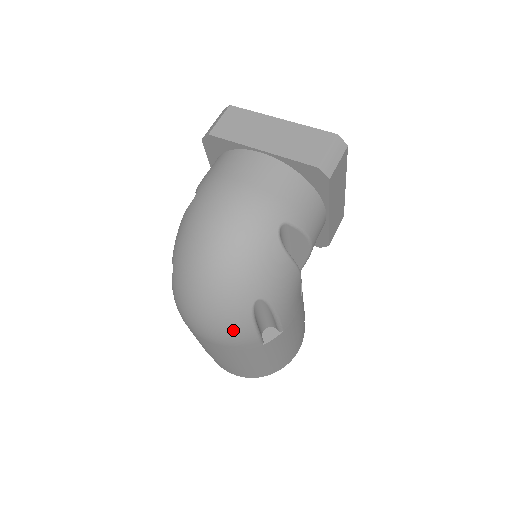
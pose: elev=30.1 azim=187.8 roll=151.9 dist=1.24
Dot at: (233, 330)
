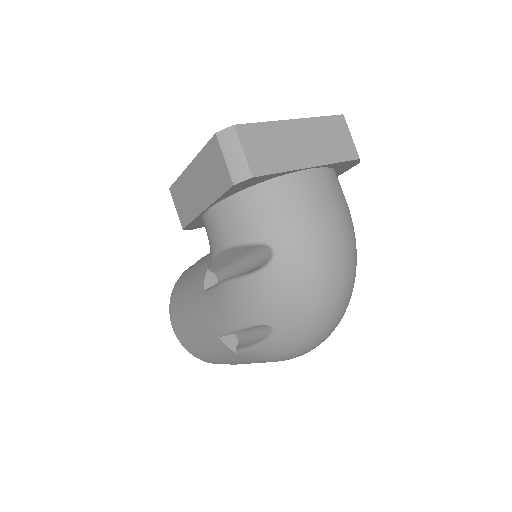
Dot at: occluded
